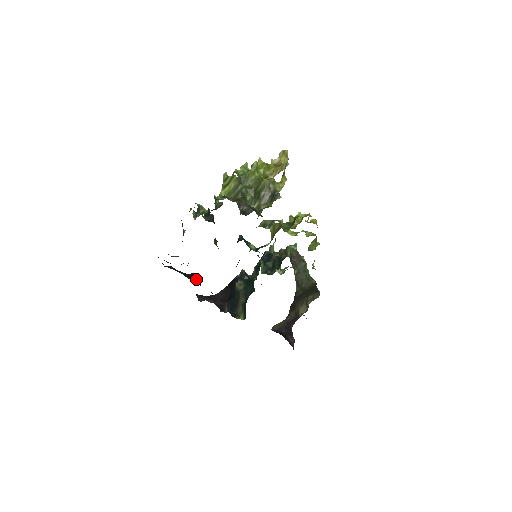
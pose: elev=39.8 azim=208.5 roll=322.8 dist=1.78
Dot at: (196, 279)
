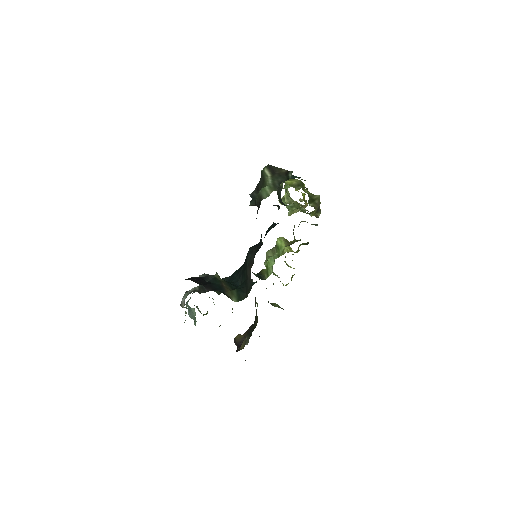
Dot at: occluded
